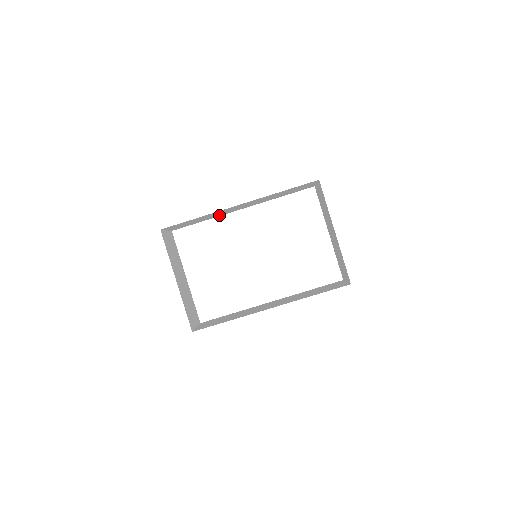
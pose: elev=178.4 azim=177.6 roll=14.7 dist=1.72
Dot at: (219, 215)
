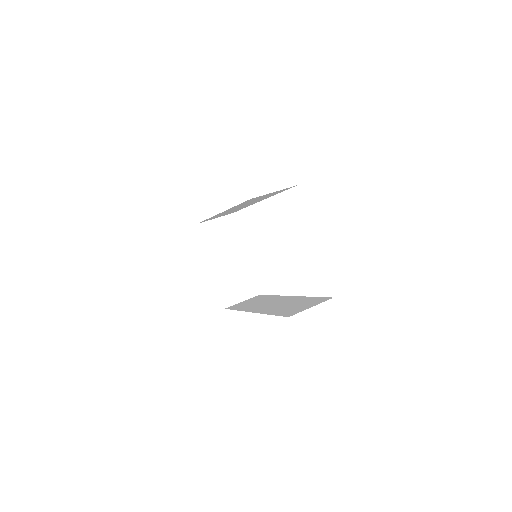
Dot at: (246, 206)
